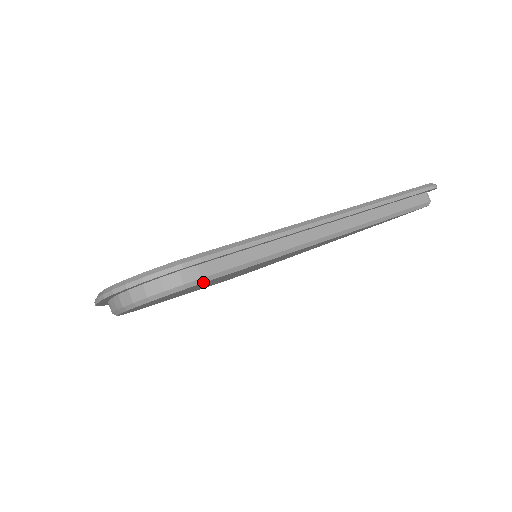
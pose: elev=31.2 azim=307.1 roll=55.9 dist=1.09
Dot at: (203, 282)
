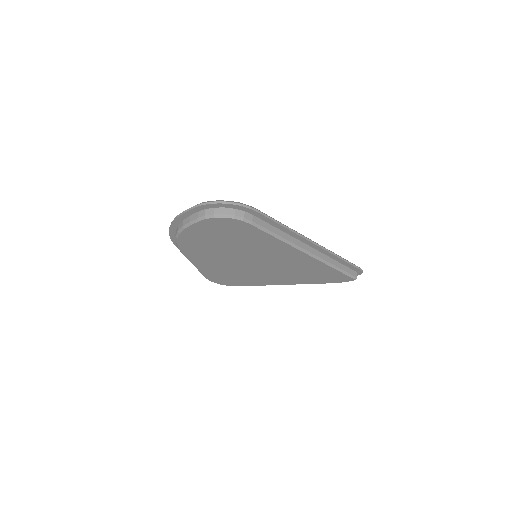
Dot at: (251, 224)
